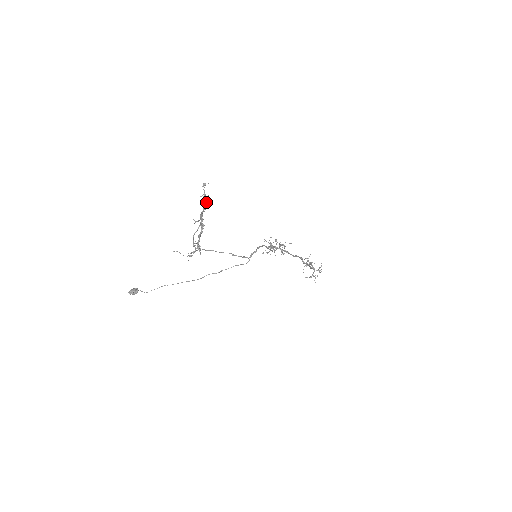
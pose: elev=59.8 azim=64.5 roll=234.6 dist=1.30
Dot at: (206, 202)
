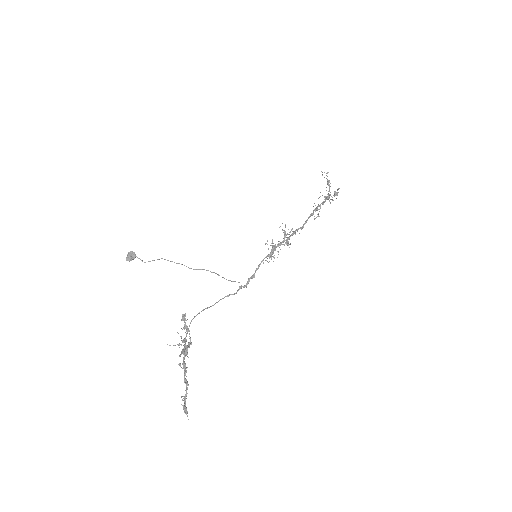
Dot at: (188, 346)
